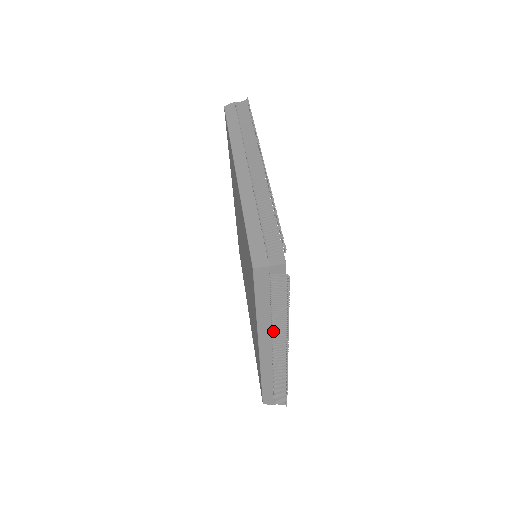
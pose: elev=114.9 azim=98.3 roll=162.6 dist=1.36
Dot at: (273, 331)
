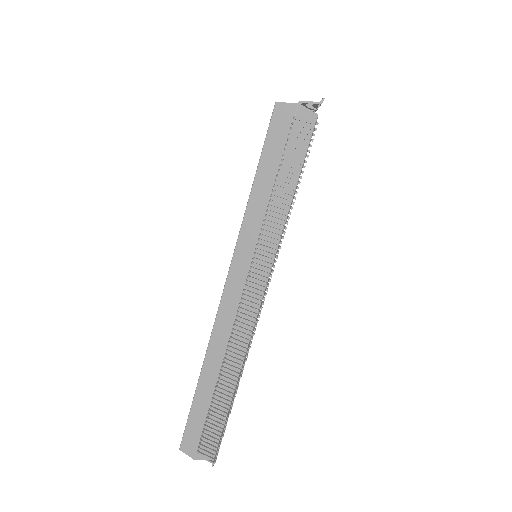
Dot at: occluded
